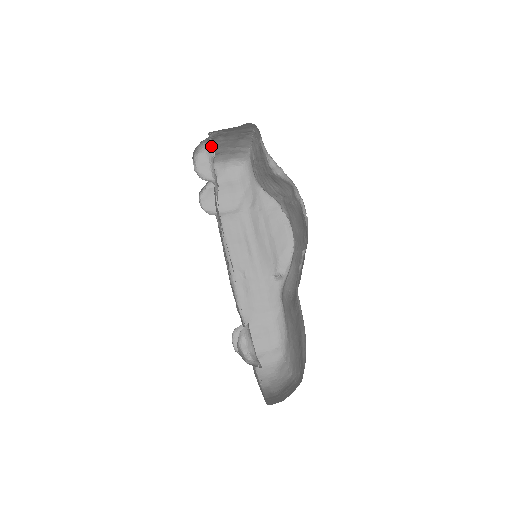
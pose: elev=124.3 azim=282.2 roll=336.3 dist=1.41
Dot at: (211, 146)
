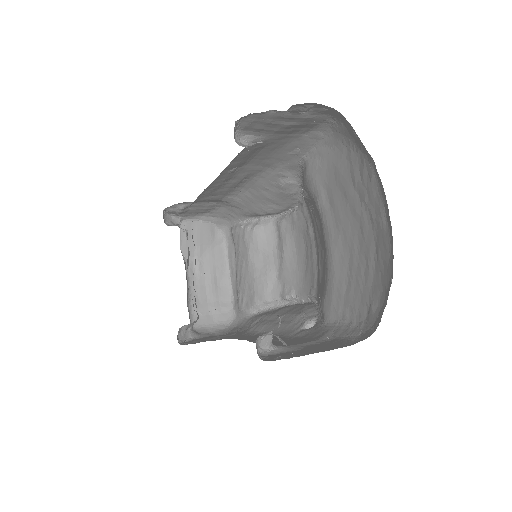
Dot at: (183, 229)
